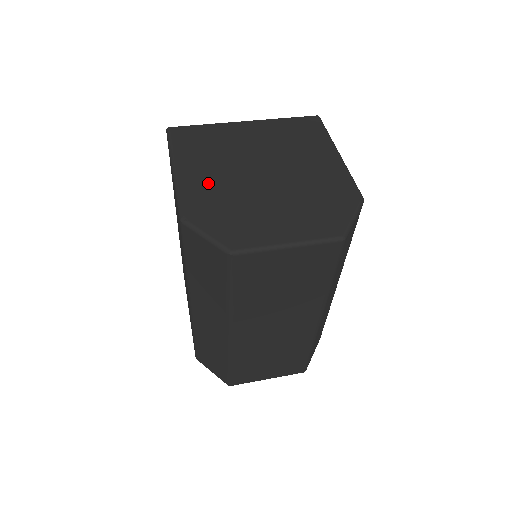
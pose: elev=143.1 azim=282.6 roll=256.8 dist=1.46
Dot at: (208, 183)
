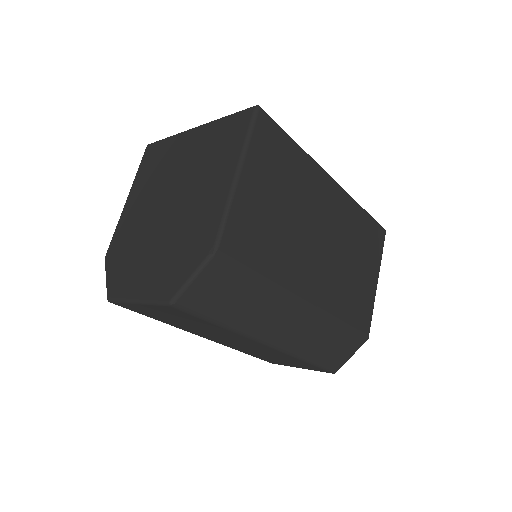
Dot at: (133, 218)
